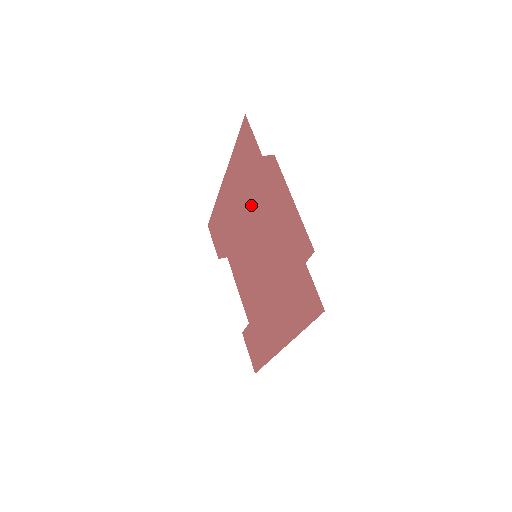
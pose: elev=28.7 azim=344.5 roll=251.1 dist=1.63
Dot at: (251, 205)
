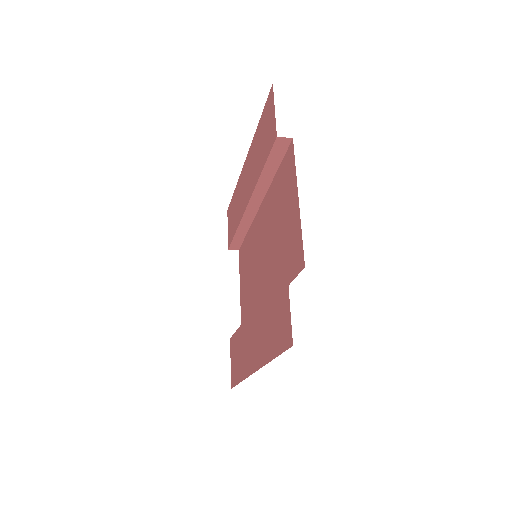
Dot at: (265, 196)
